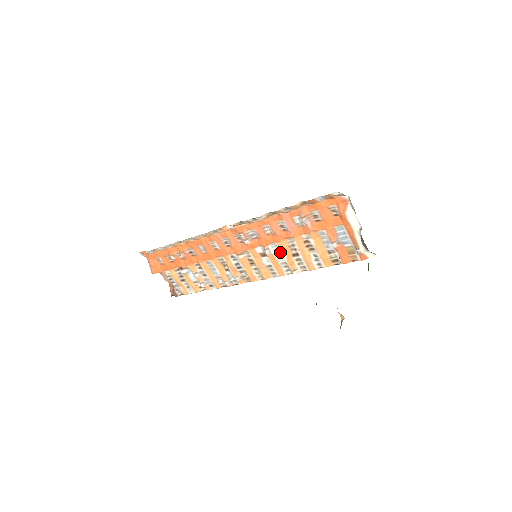
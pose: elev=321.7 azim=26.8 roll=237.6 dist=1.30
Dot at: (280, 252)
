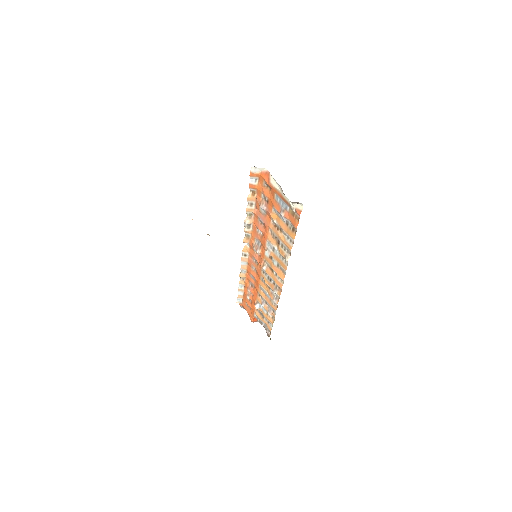
Dot at: (273, 247)
